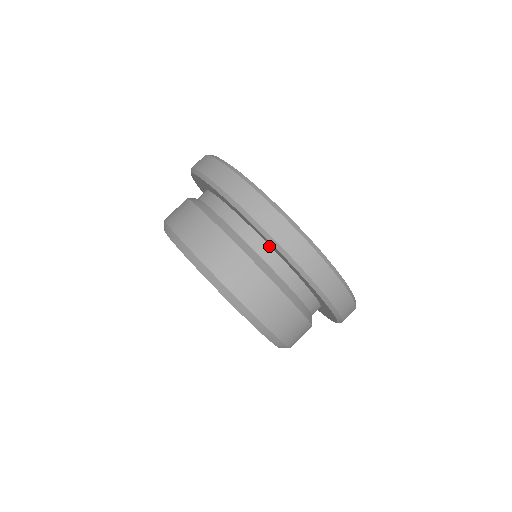
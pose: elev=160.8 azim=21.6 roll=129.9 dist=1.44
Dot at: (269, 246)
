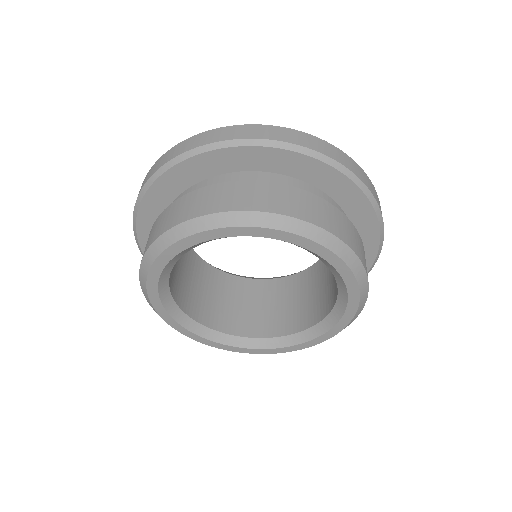
Dot at: (342, 210)
